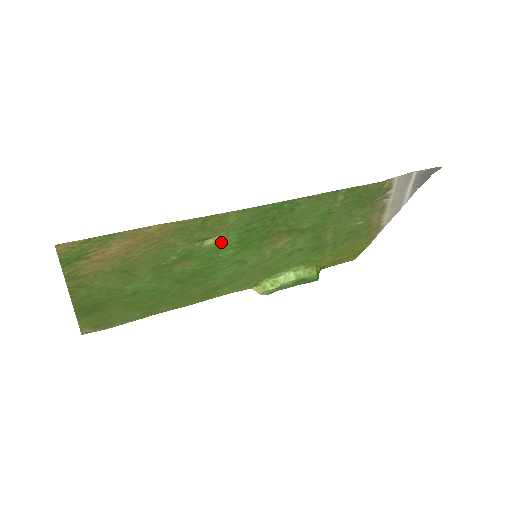
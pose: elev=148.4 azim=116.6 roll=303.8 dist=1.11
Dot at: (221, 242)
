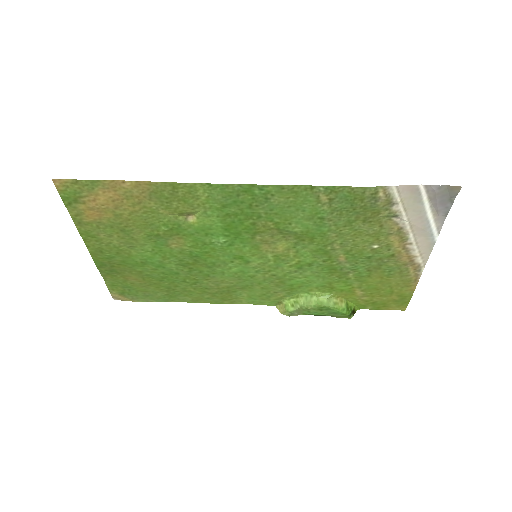
Dot at: (205, 223)
